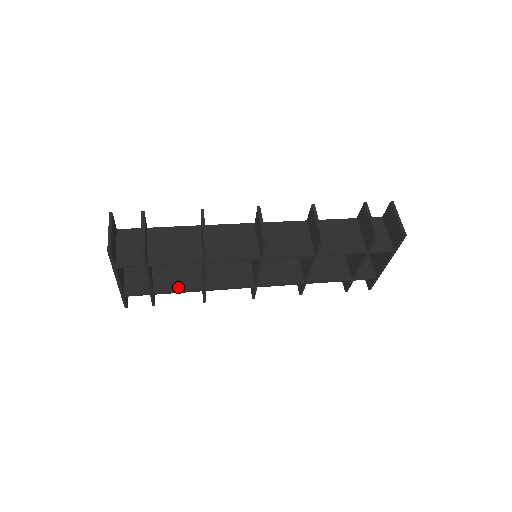
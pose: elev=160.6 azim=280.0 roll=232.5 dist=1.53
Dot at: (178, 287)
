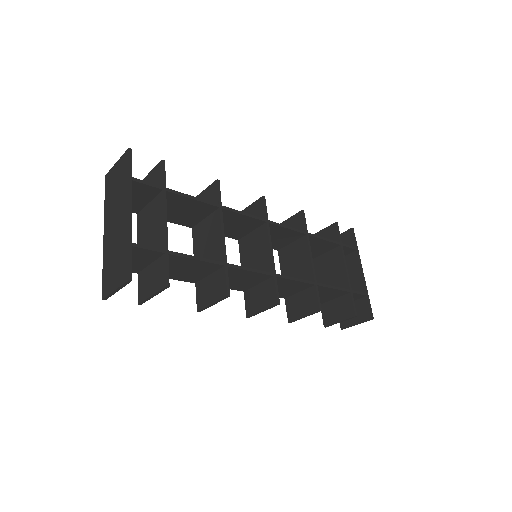
Dot at: occluded
